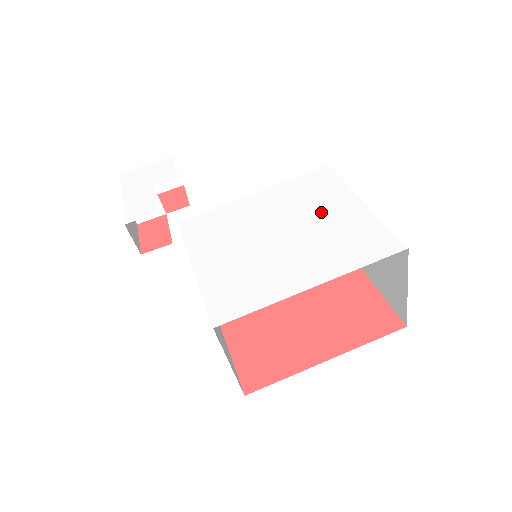
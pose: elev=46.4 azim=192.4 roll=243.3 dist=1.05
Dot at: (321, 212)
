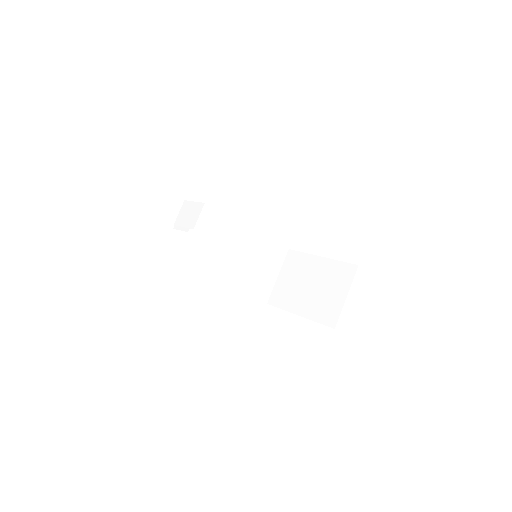
Dot at: occluded
